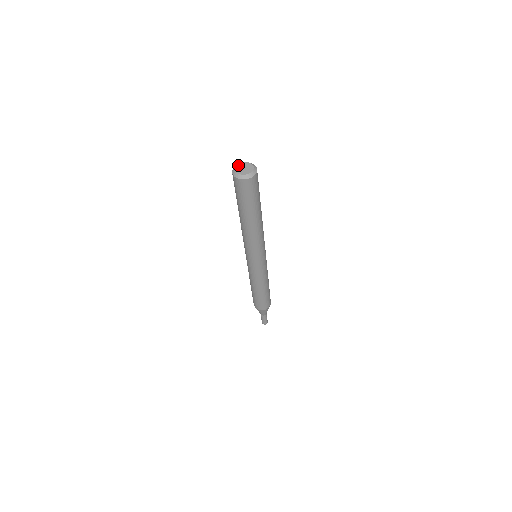
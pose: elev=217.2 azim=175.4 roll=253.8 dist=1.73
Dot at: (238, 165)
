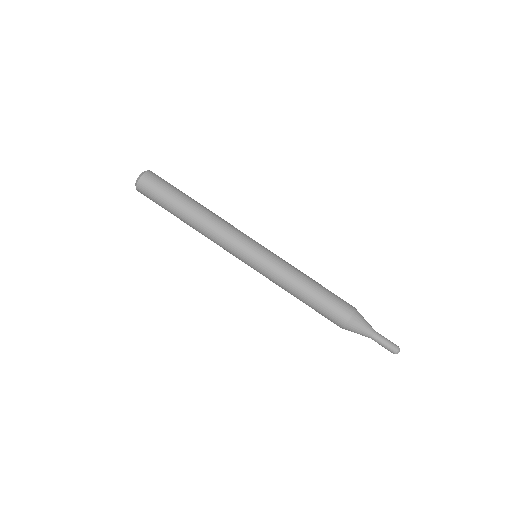
Dot at: occluded
